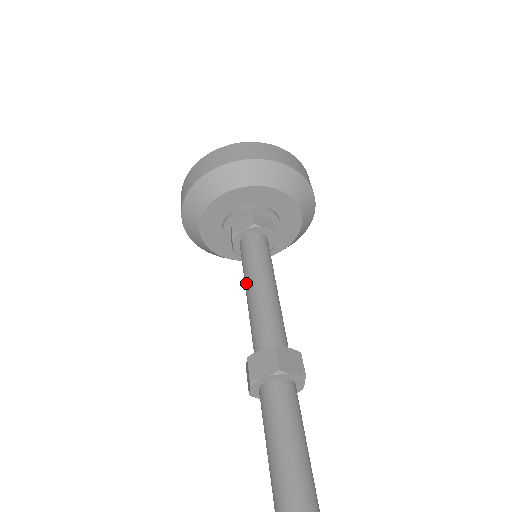
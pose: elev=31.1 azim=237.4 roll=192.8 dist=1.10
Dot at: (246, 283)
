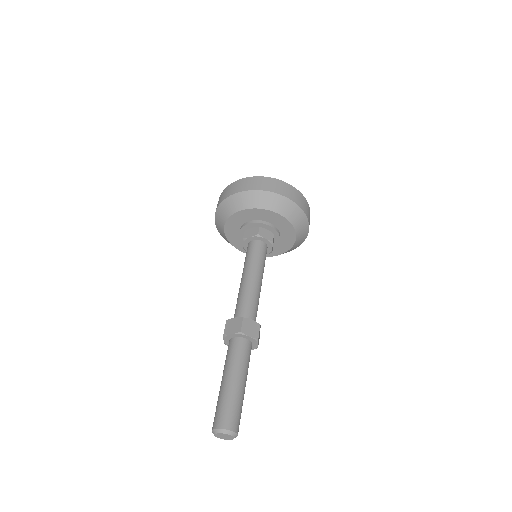
Dot at: (242, 273)
